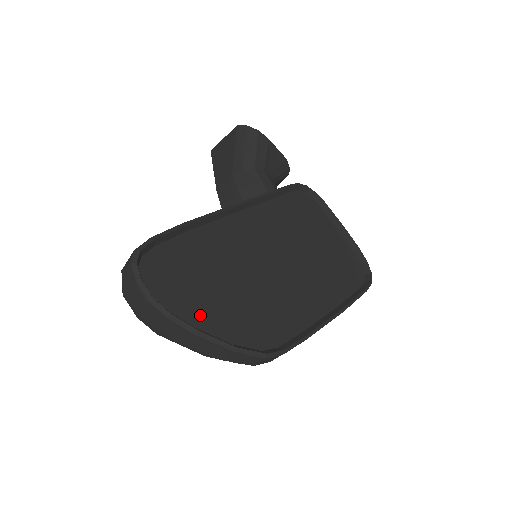
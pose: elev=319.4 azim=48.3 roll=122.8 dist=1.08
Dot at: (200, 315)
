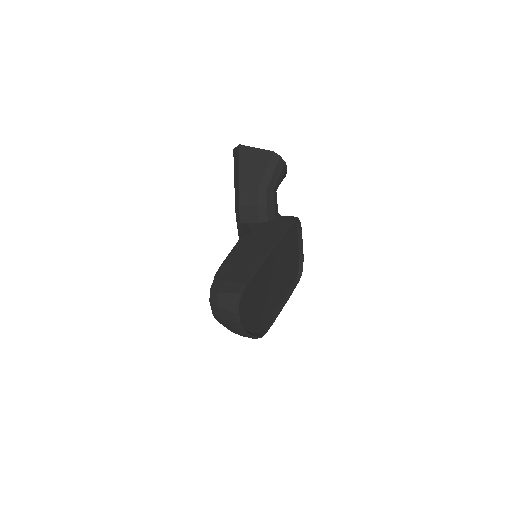
Dot at: (247, 321)
